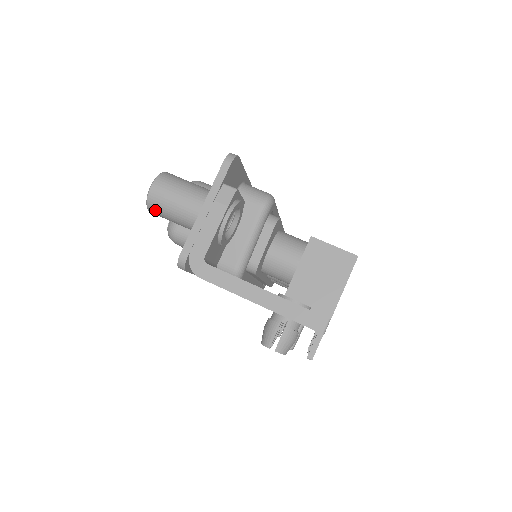
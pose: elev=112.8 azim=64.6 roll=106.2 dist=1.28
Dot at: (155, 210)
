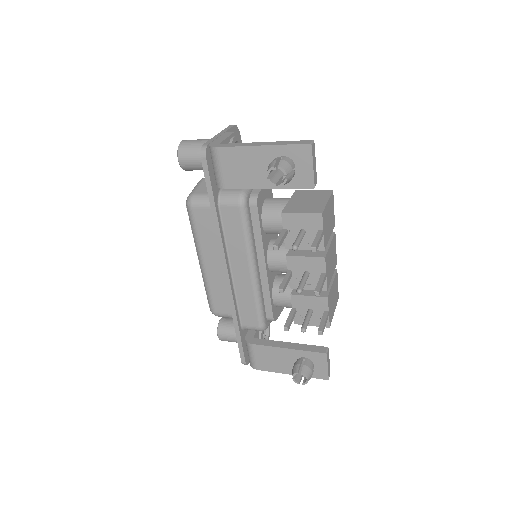
Dot at: (183, 152)
